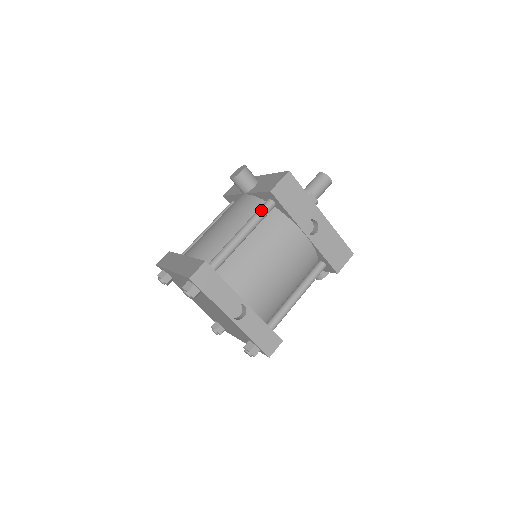
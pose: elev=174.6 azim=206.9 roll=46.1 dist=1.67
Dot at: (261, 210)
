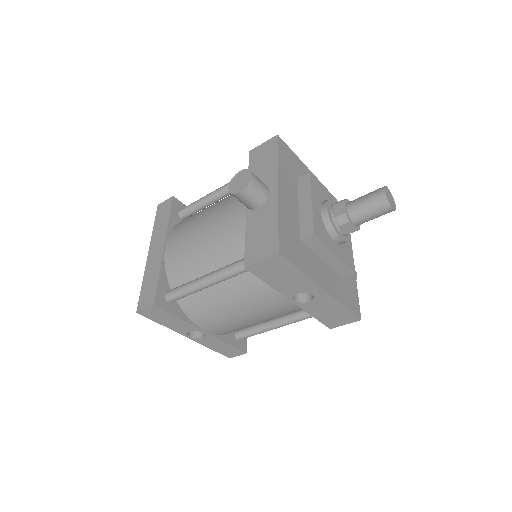
Dot at: (236, 268)
